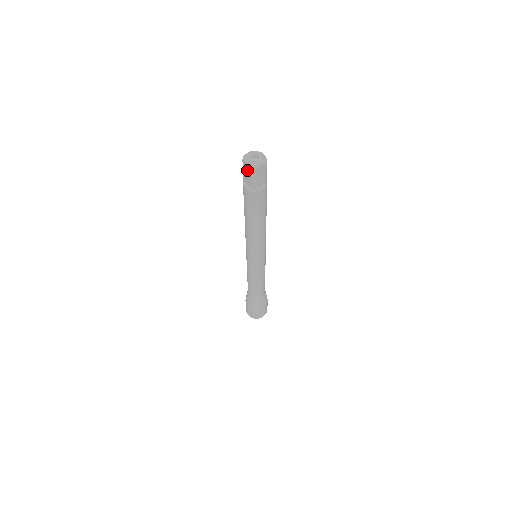
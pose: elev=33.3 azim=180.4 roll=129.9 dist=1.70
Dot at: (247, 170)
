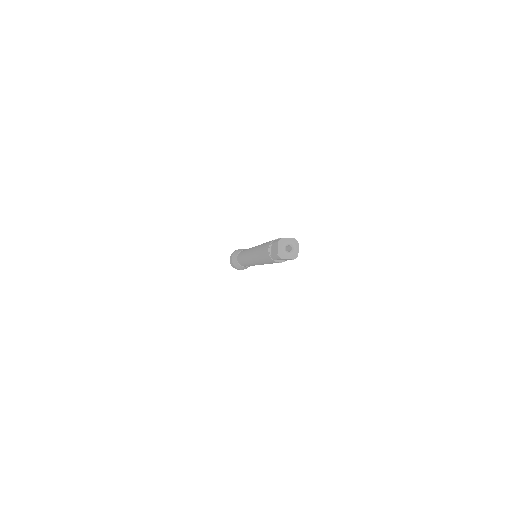
Dot at: (276, 249)
